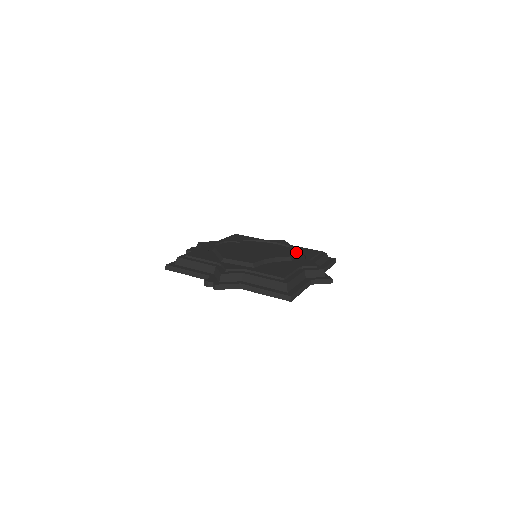
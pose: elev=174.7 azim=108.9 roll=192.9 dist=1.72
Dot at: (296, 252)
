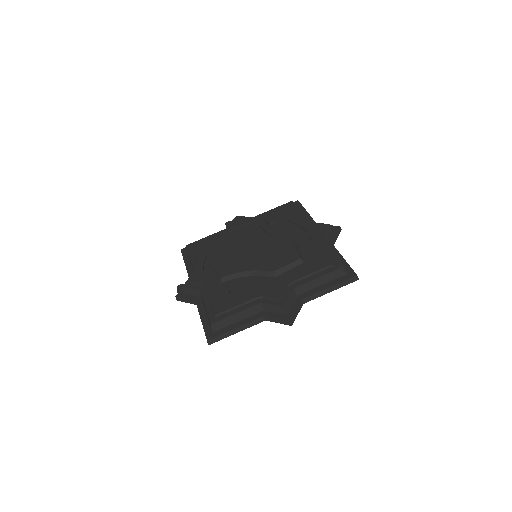
Dot at: (296, 261)
